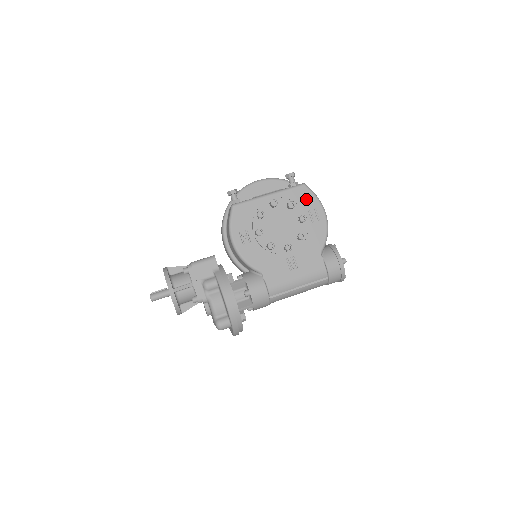
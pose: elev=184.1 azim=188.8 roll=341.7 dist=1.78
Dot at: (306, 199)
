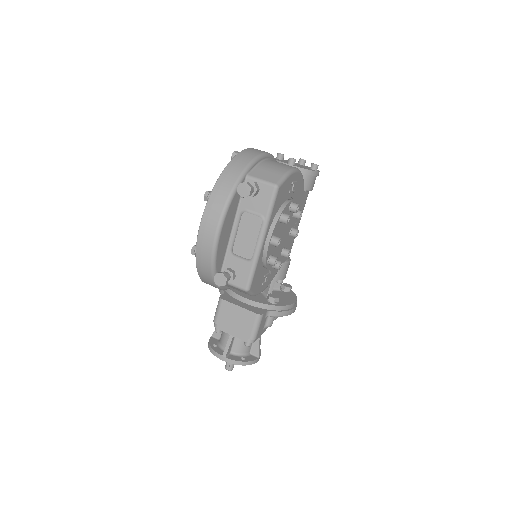
Dot at: (284, 191)
